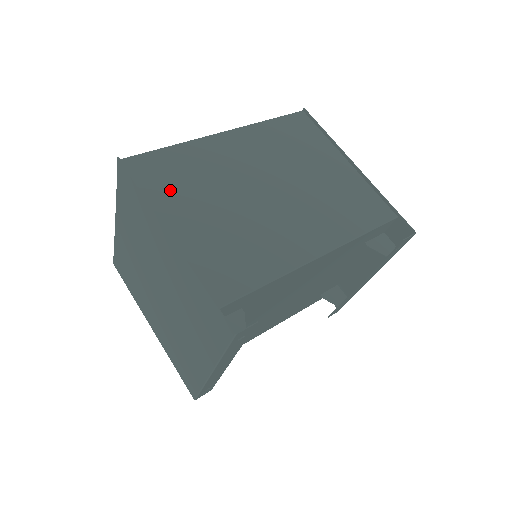
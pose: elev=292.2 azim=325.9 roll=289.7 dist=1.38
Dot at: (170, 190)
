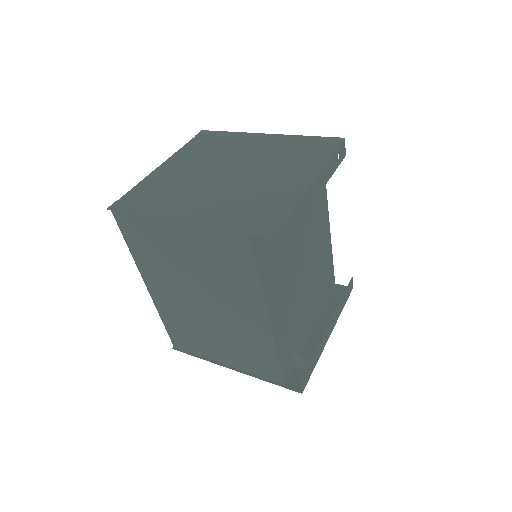
Dot at: occluded
